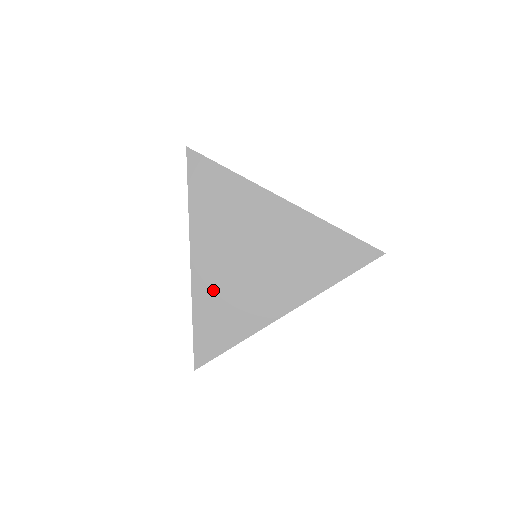
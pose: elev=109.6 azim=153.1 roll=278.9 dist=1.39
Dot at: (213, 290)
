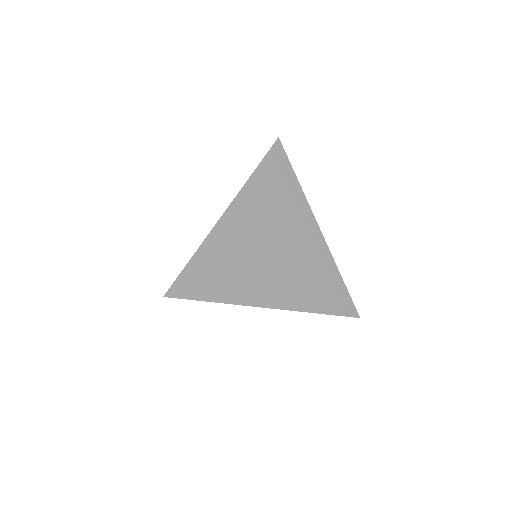
Dot at: (227, 245)
